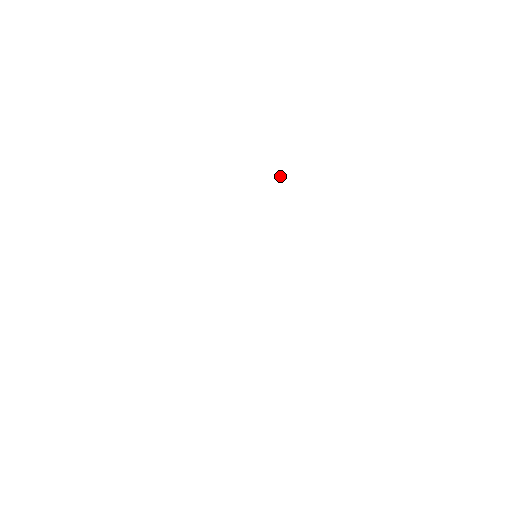
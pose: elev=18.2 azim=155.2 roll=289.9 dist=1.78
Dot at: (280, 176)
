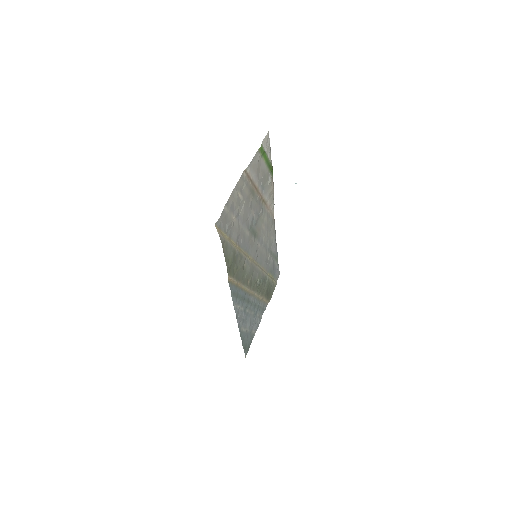
Dot at: (295, 183)
